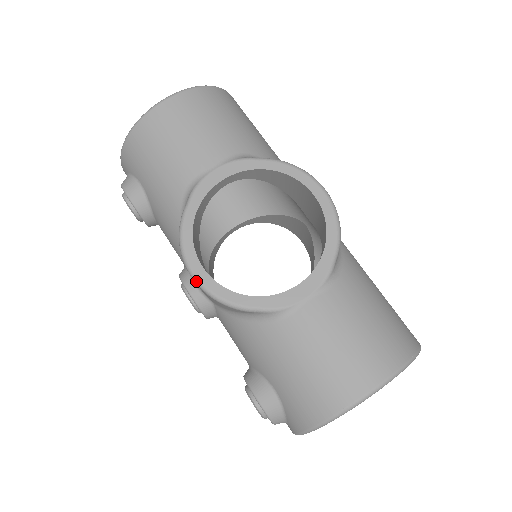
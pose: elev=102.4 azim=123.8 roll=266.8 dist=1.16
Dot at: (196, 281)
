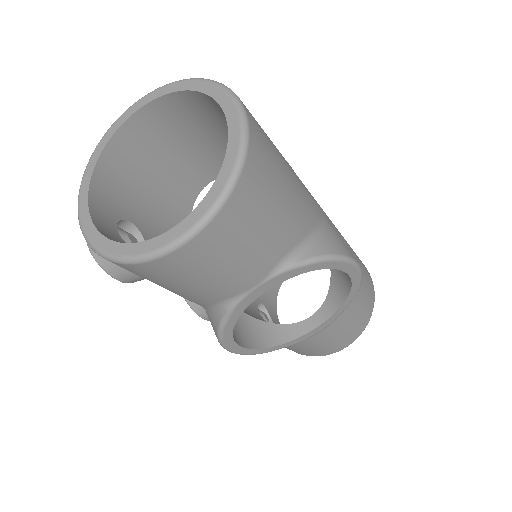
Dot at: occluded
